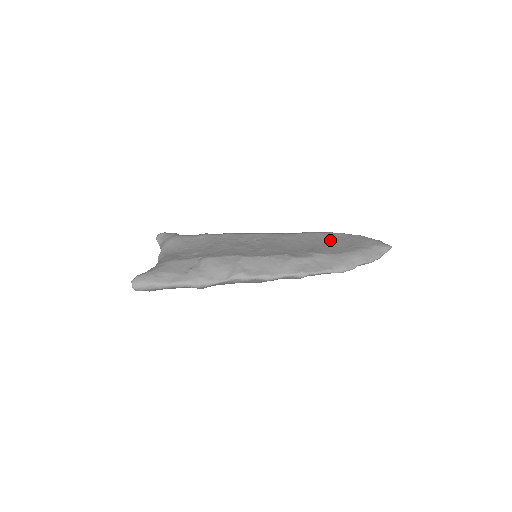
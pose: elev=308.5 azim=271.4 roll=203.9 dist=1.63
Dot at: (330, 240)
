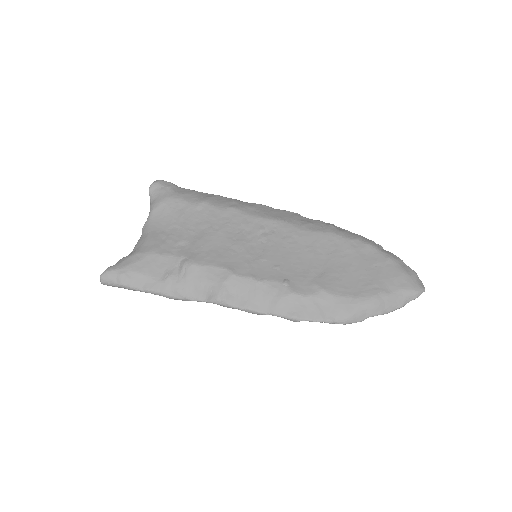
Dot at: (351, 260)
